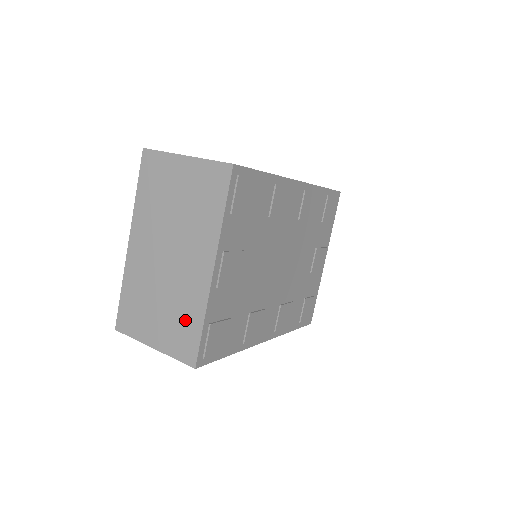
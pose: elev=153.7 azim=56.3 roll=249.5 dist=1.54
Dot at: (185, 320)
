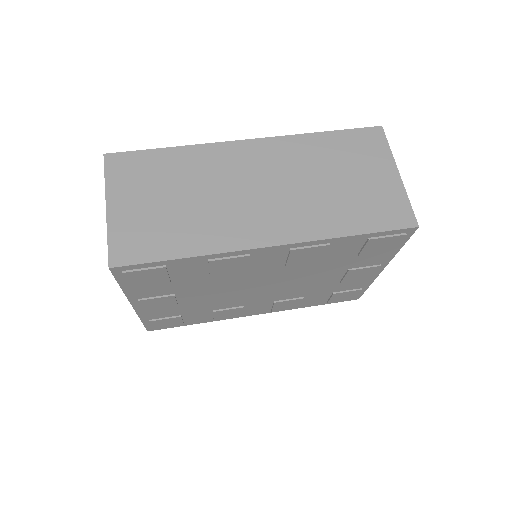
Dot at: occluded
